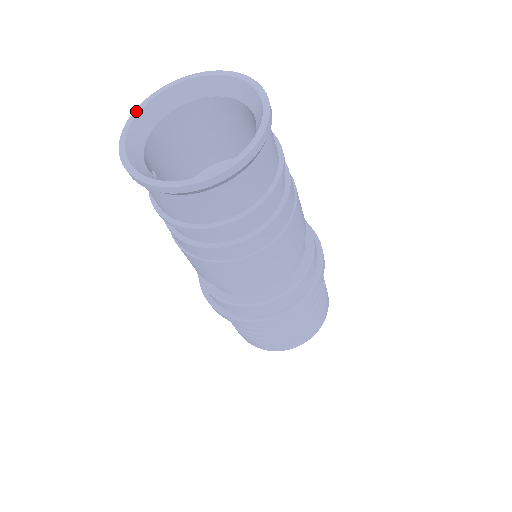
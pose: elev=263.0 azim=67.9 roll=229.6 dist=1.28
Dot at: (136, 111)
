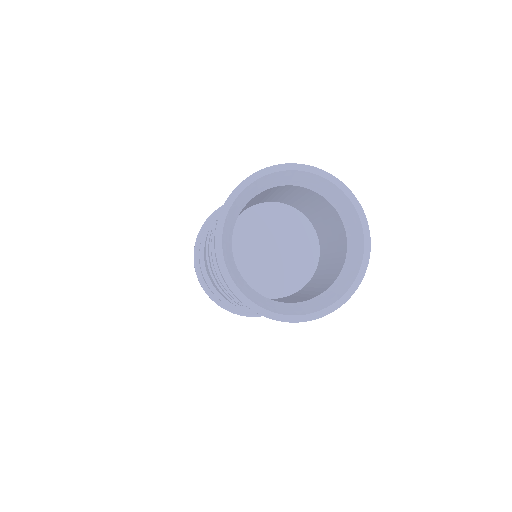
Dot at: (270, 169)
